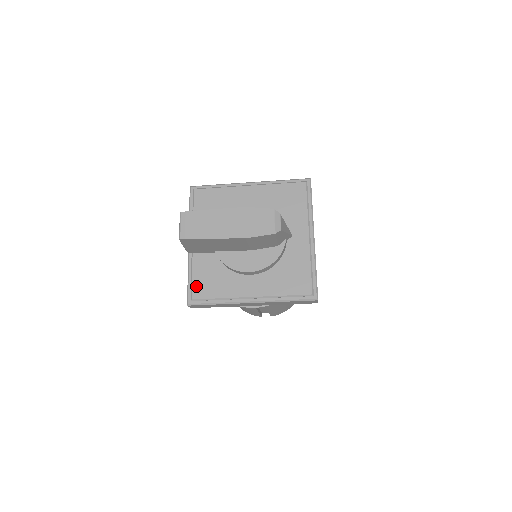
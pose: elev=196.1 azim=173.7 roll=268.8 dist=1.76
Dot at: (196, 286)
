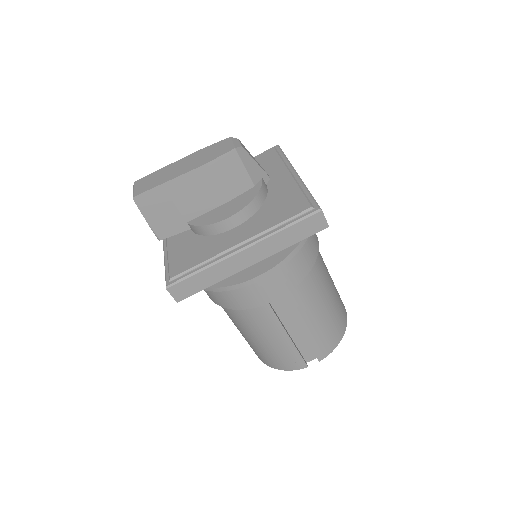
Dot at: (173, 266)
